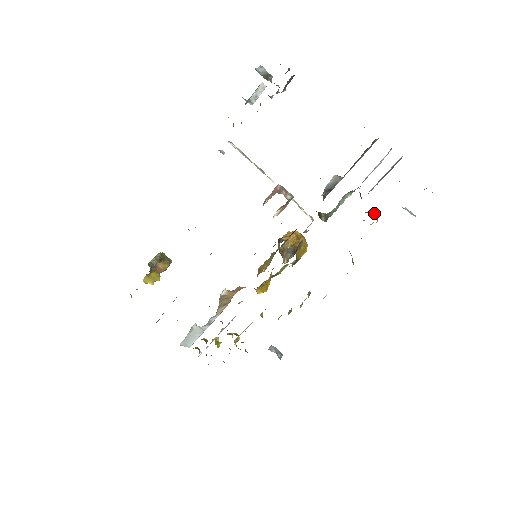
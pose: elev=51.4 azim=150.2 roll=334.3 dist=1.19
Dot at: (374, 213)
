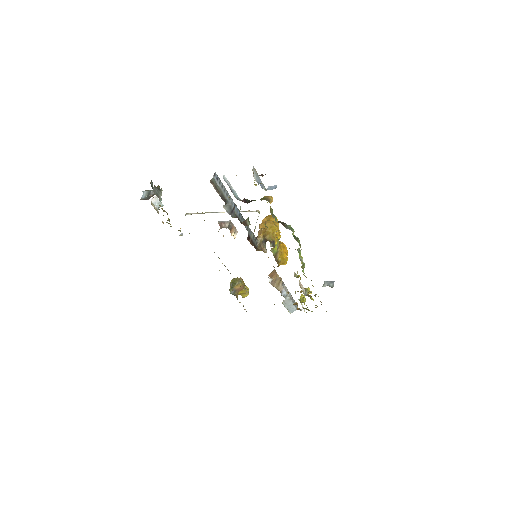
Dot at: (264, 199)
